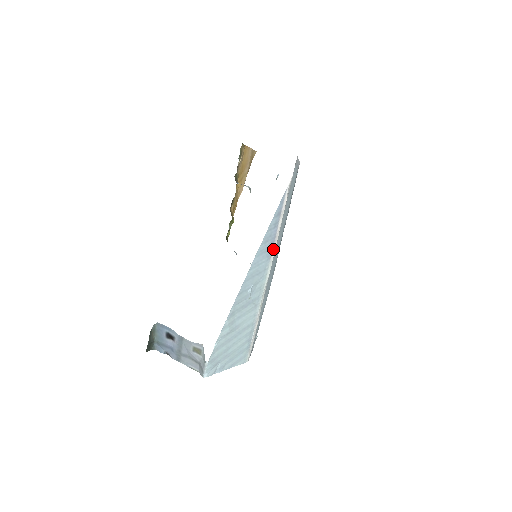
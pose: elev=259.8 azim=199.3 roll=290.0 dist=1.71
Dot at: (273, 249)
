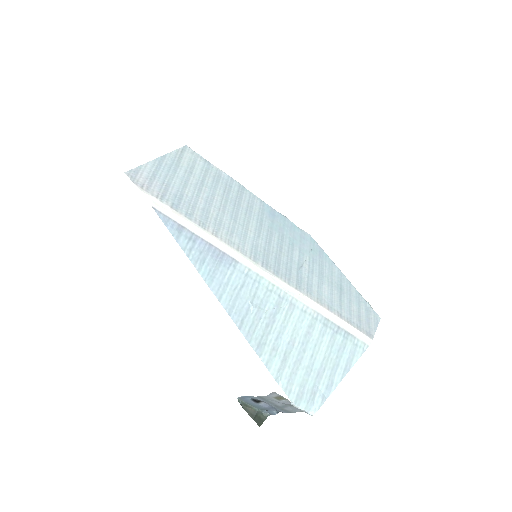
Dot at: (228, 253)
